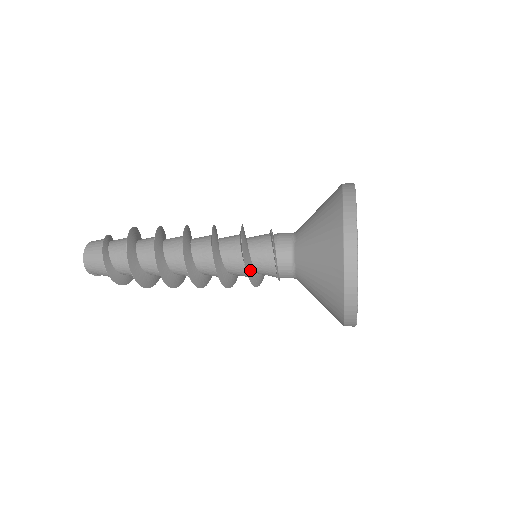
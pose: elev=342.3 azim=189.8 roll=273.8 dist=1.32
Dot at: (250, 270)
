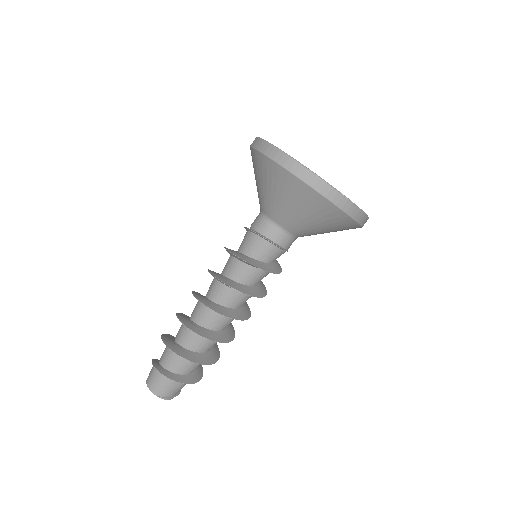
Dot at: (258, 264)
